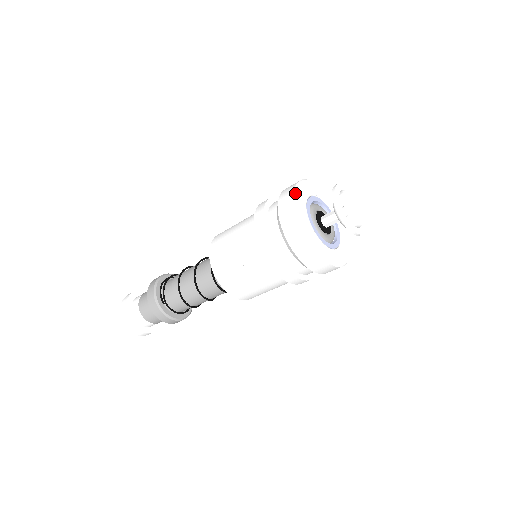
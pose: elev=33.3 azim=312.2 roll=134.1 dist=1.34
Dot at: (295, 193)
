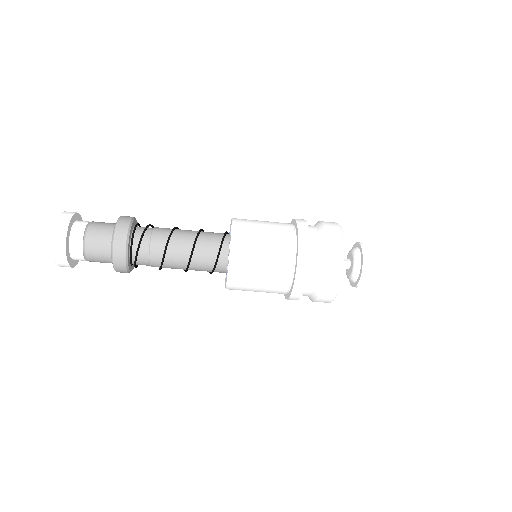
Dot at: occluded
